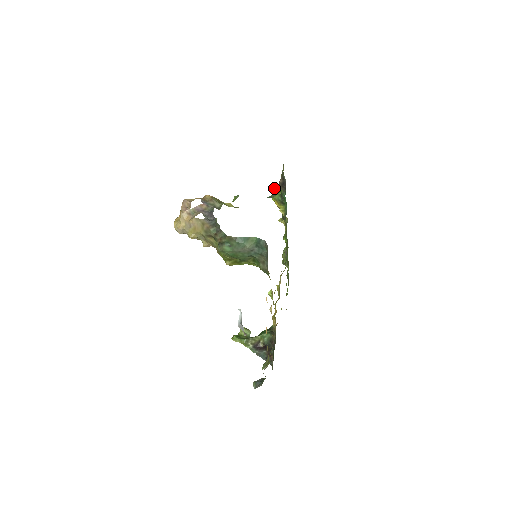
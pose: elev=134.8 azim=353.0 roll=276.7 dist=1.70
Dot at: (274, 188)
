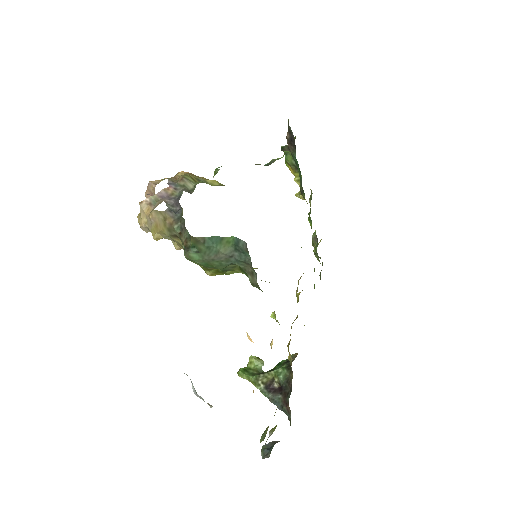
Dot at: (283, 147)
